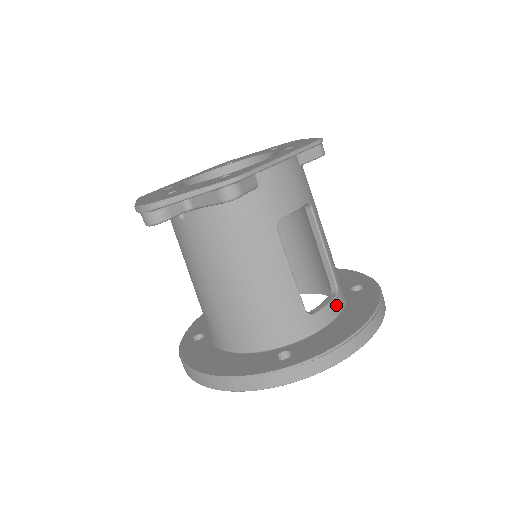
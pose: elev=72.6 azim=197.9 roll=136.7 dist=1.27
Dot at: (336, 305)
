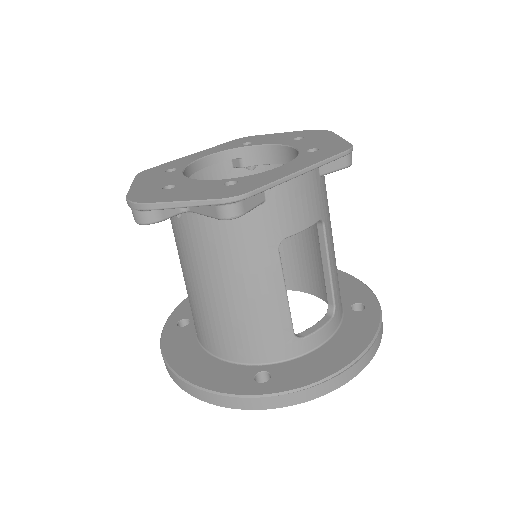
Dot at: (329, 329)
